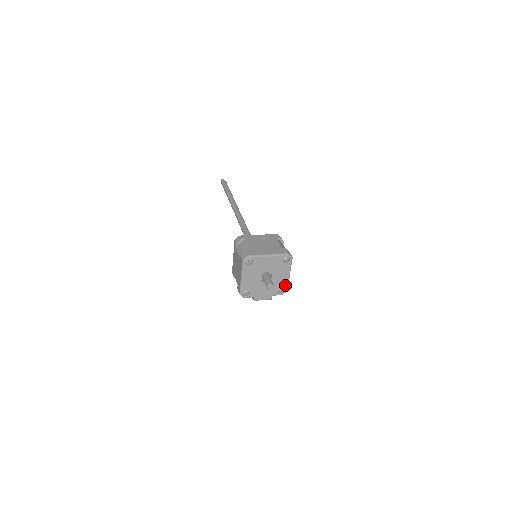
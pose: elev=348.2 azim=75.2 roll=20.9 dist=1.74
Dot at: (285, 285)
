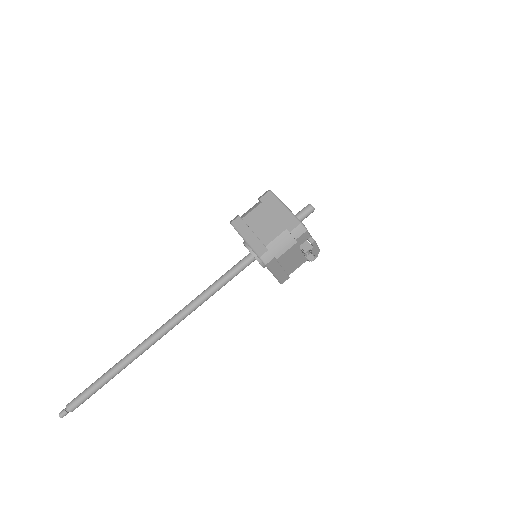
Dot at: occluded
